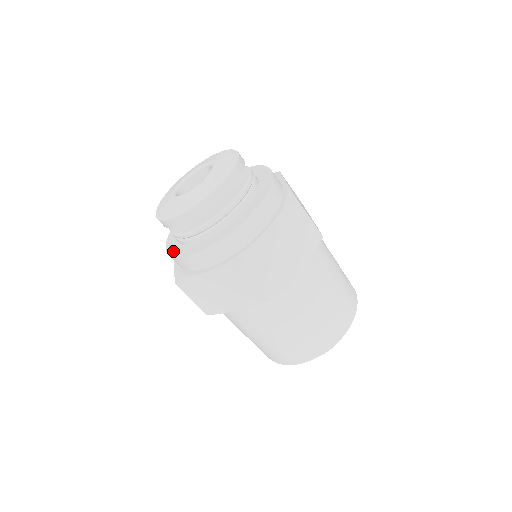
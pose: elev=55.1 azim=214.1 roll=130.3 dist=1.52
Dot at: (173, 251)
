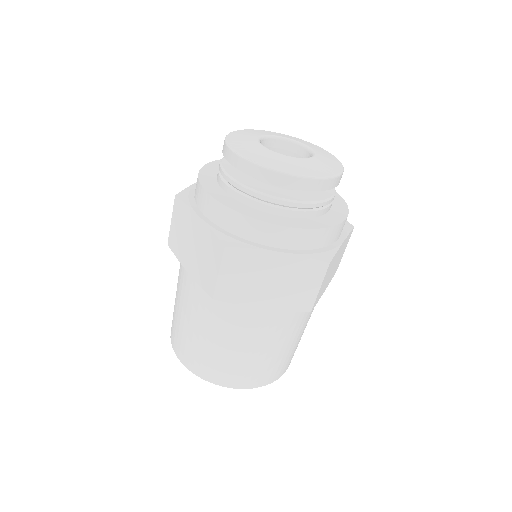
Dot at: (237, 207)
